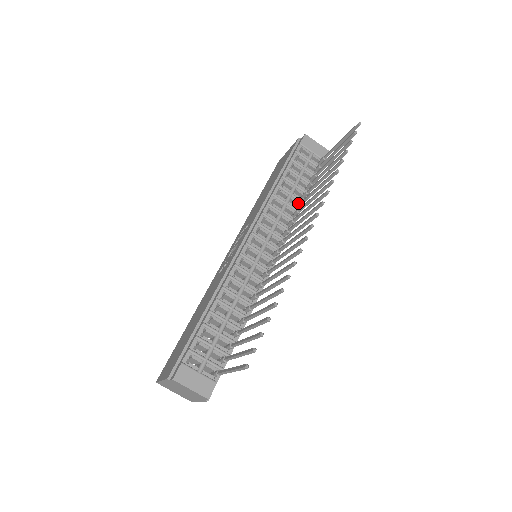
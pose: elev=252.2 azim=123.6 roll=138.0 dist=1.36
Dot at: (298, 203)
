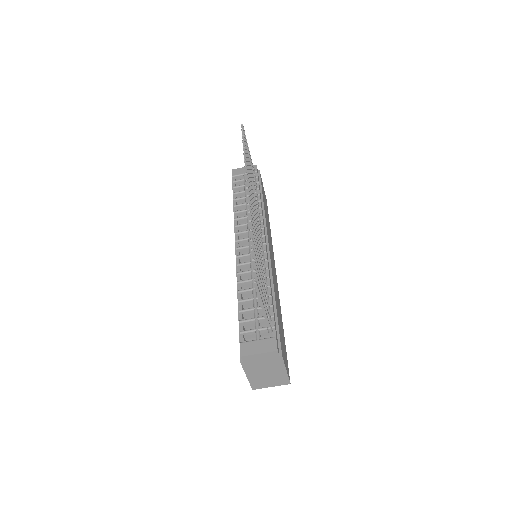
Dot at: occluded
